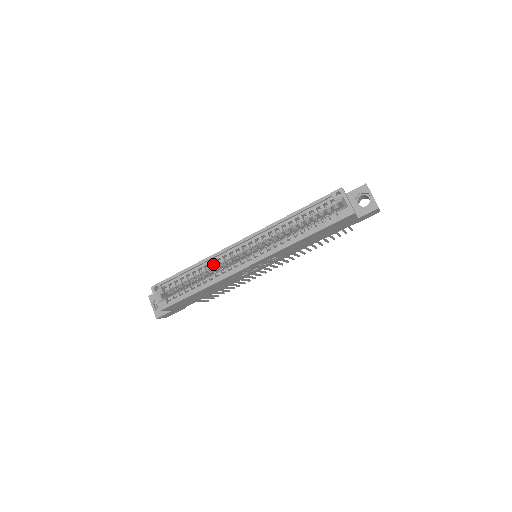
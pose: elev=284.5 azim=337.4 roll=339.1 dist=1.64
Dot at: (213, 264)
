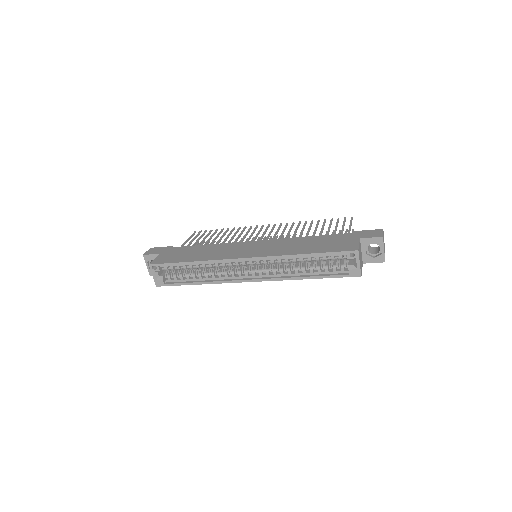
Dot at: (214, 265)
